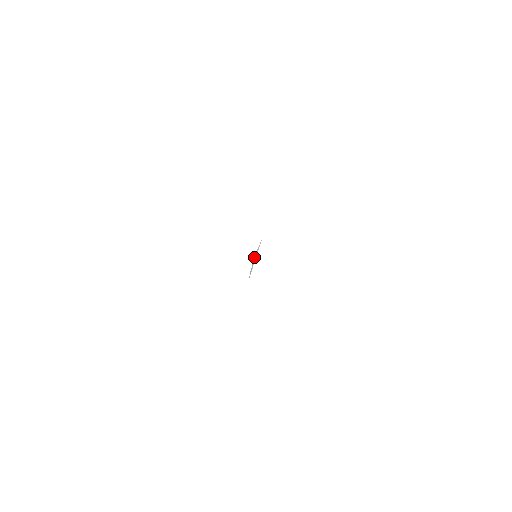
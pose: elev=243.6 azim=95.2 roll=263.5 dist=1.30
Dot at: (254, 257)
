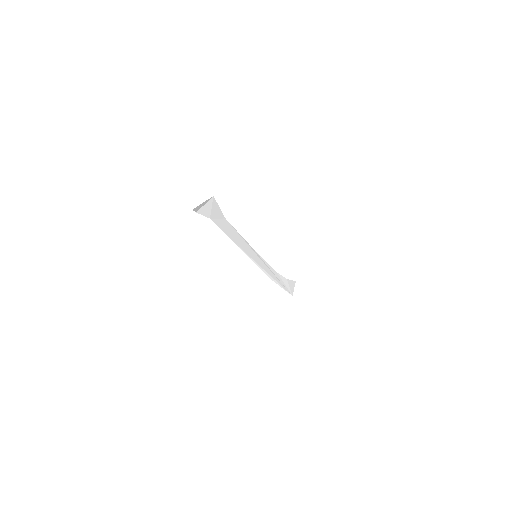
Dot at: (243, 251)
